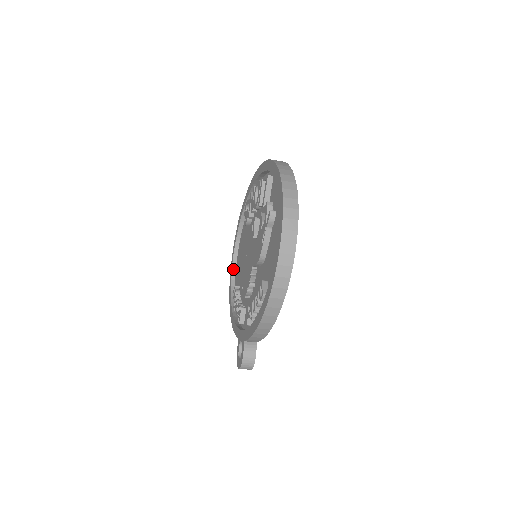
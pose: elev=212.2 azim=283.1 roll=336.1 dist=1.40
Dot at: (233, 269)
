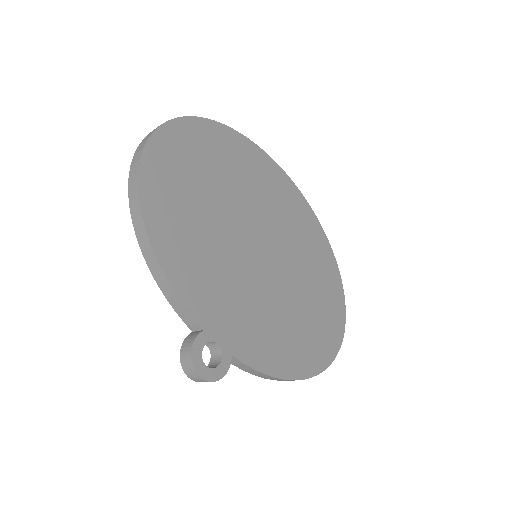
Dot at: occluded
